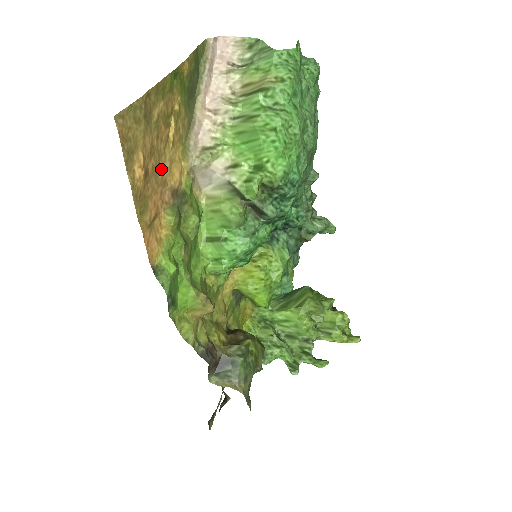
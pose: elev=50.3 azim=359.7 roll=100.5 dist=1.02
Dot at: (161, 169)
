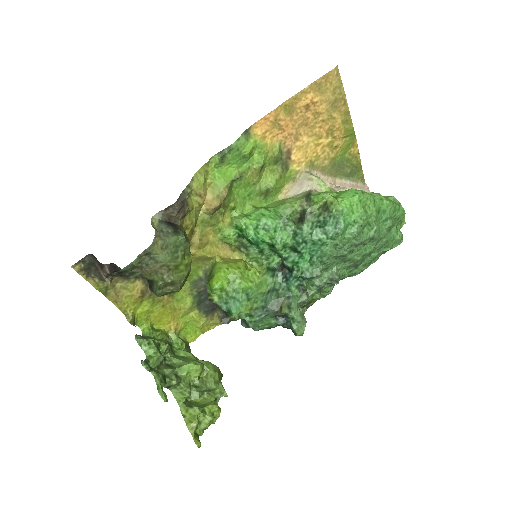
Dot at: (305, 132)
